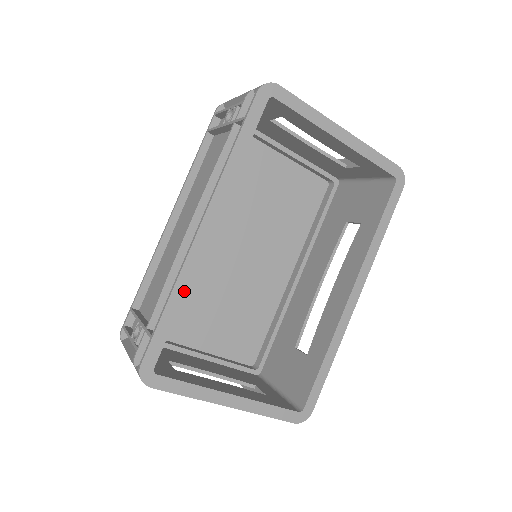
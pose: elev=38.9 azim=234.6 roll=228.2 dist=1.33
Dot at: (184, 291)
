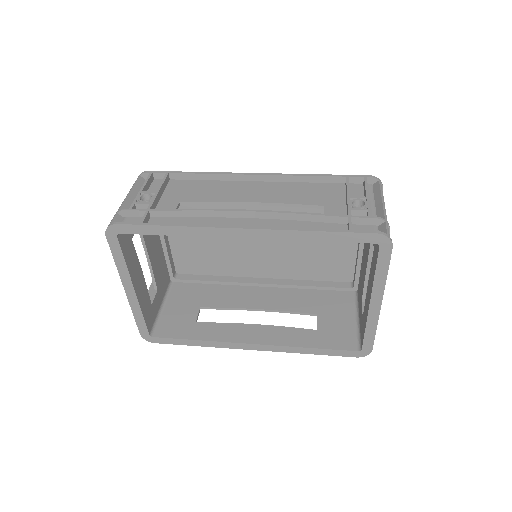
Dot at: (187, 234)
